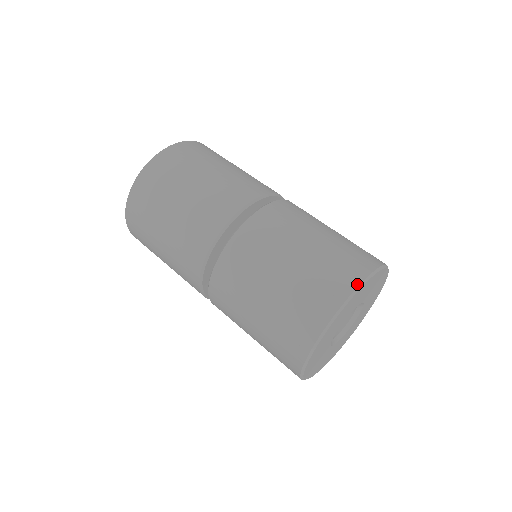
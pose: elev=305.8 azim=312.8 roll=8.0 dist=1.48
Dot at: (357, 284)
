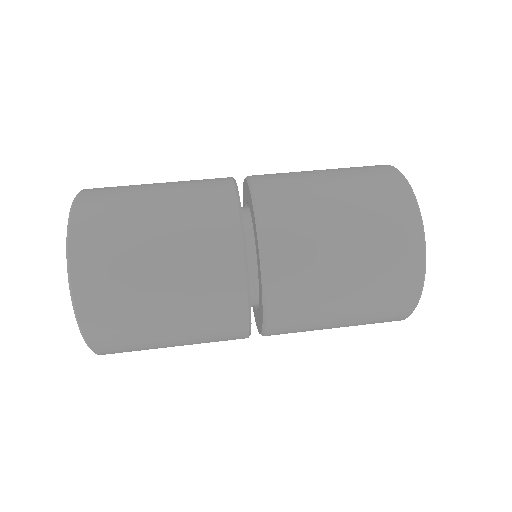
Dot at: (422, 246)
